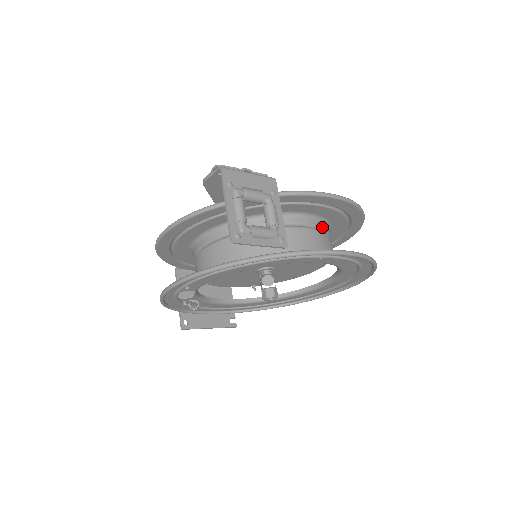
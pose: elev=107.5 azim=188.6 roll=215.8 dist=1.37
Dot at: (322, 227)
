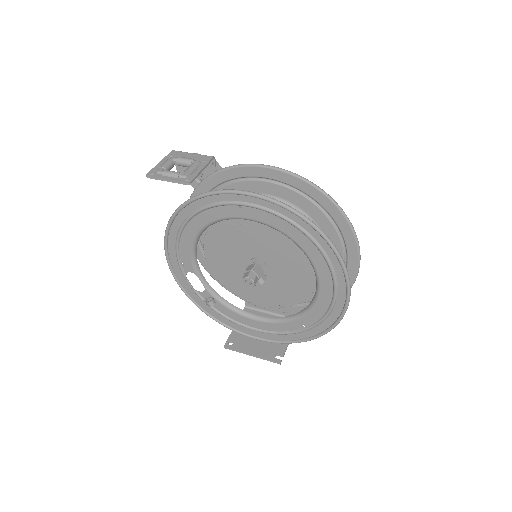
Dot at: occluded
